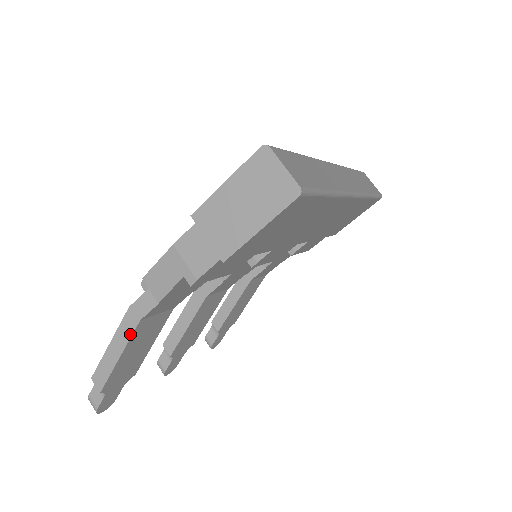
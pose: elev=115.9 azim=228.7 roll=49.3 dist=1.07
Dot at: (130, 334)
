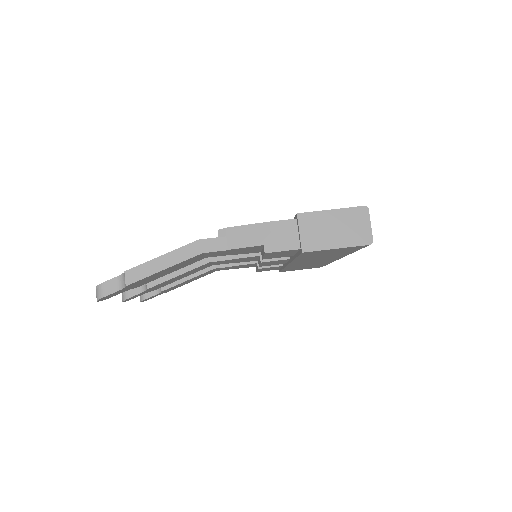
Dot at: (187, 258)
